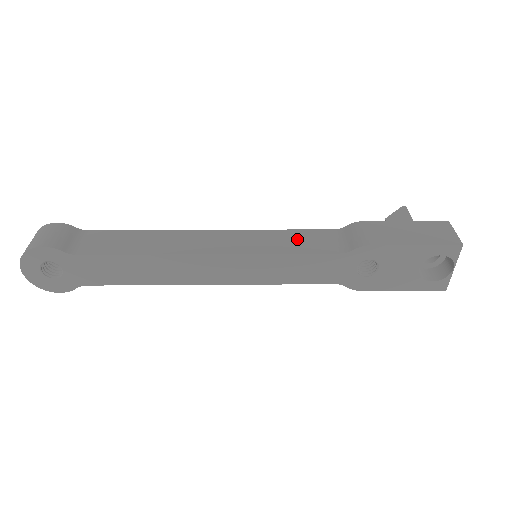
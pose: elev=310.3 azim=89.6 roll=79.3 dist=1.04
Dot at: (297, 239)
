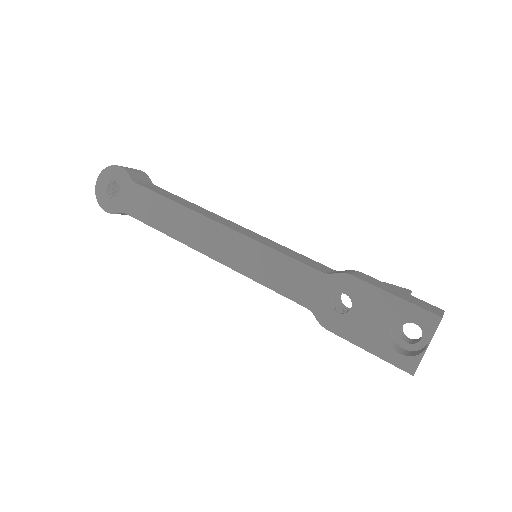
Dot at: (295, 254)
